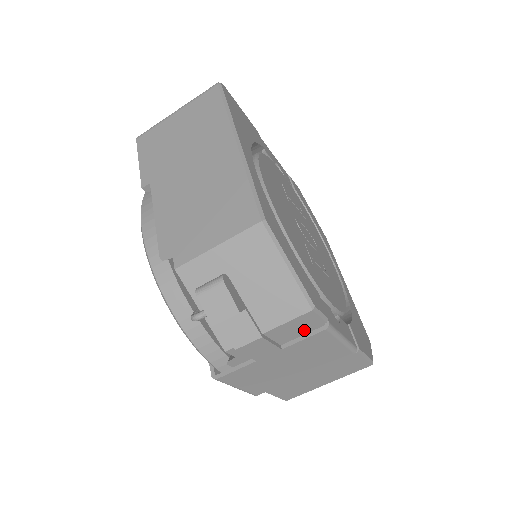
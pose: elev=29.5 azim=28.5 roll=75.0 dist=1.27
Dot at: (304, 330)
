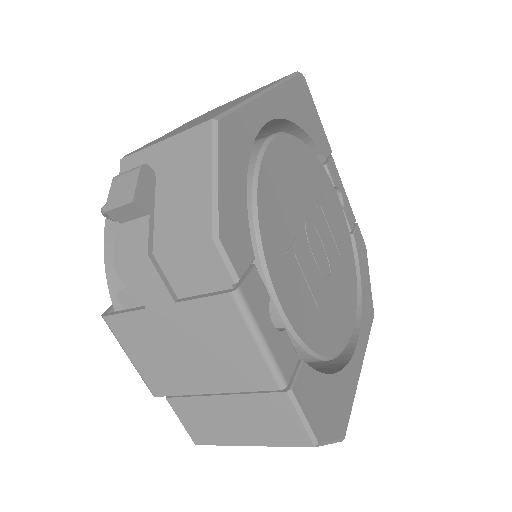
Dot at: (206, 282)
